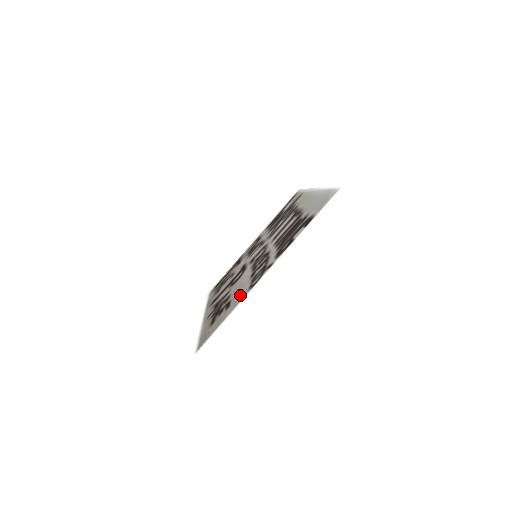
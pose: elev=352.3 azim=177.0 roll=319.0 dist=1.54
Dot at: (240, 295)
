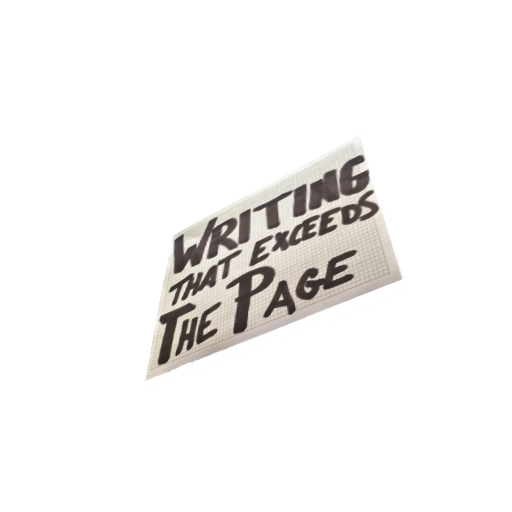
Dot at: (358, 233)
